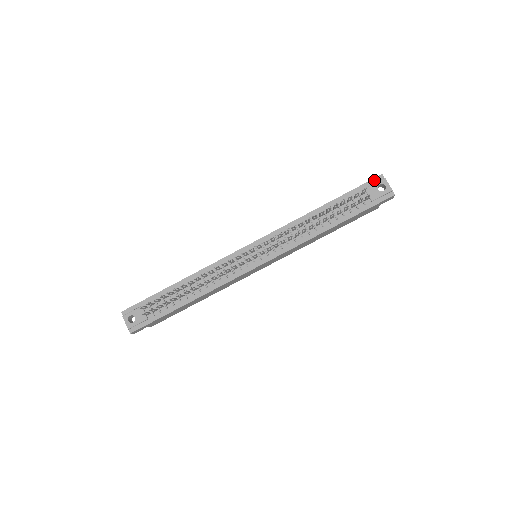
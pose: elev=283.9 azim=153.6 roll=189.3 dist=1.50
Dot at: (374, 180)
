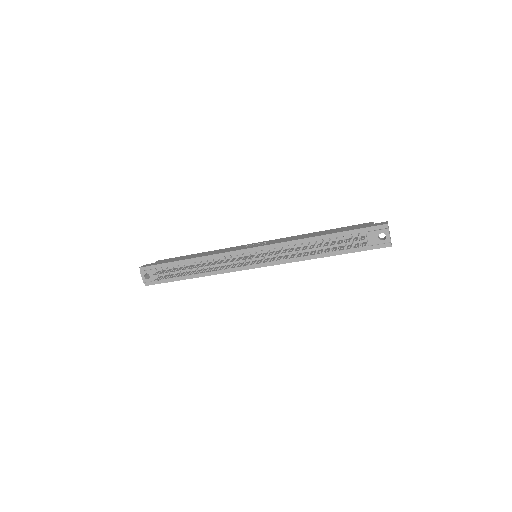
Dot at: (378, 227)
